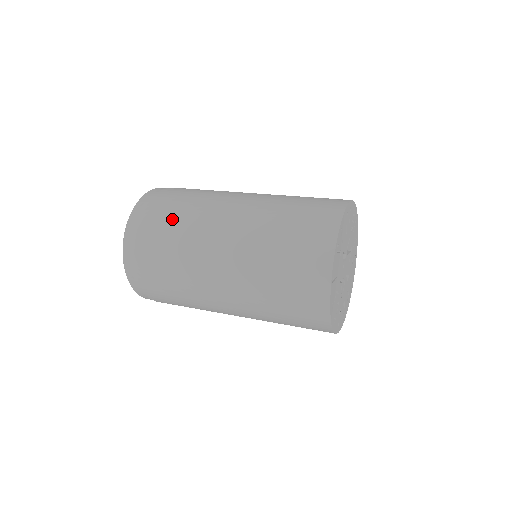
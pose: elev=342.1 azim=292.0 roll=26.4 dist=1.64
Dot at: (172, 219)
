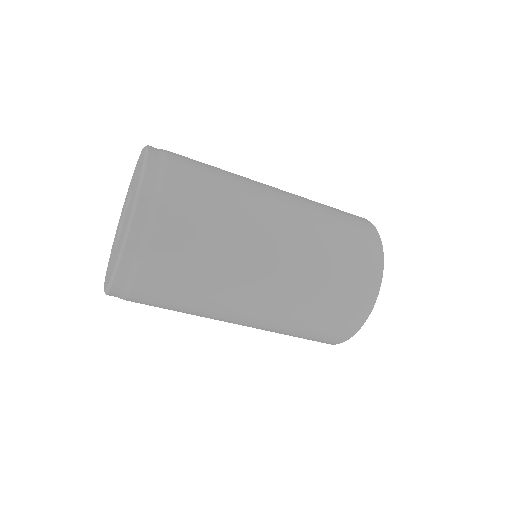
Dot at: (211, 189)
